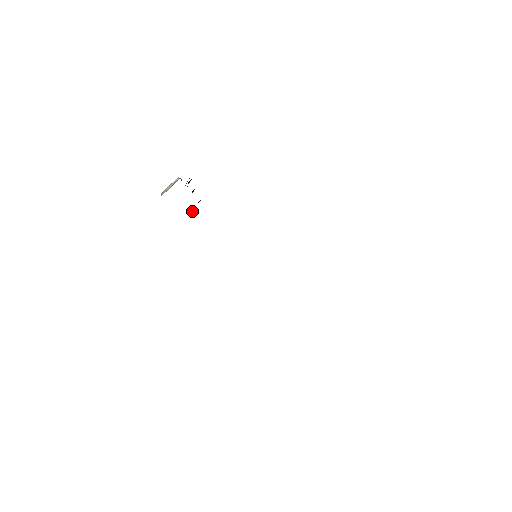
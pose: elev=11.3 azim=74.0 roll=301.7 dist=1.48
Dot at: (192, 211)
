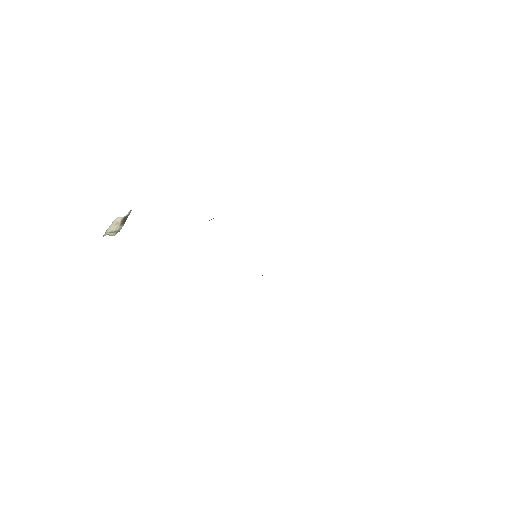
Dot at: occluded
